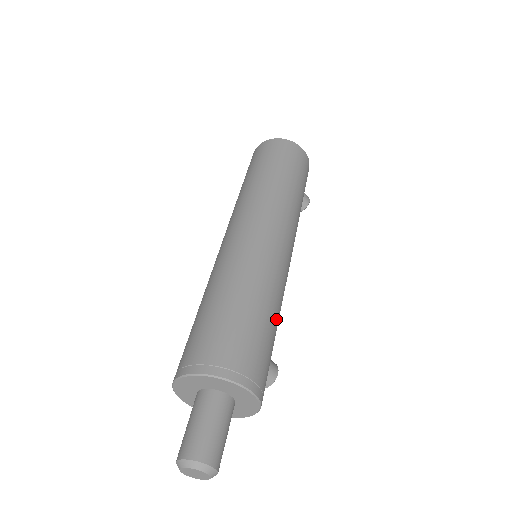
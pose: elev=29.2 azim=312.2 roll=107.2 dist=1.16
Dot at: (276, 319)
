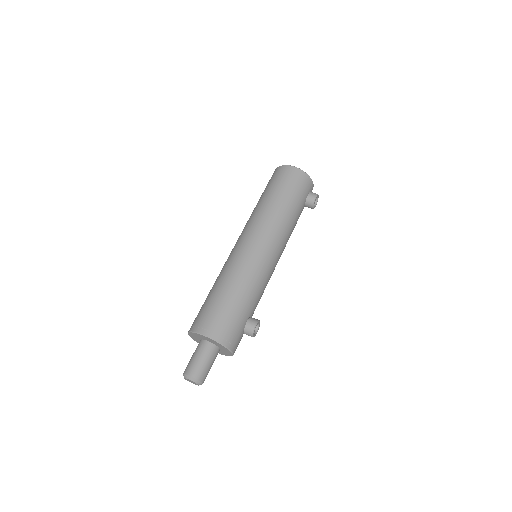
Dot at: (240, 293)
